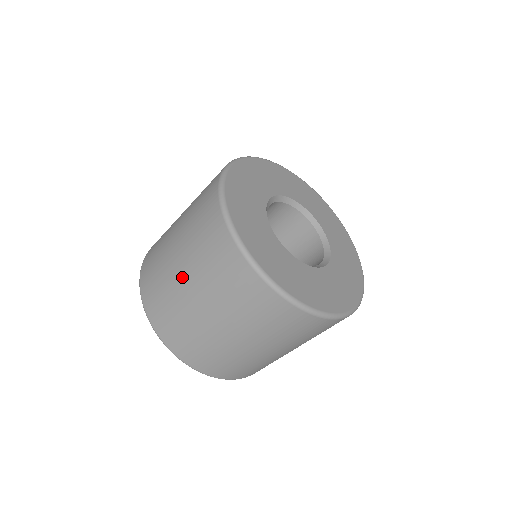
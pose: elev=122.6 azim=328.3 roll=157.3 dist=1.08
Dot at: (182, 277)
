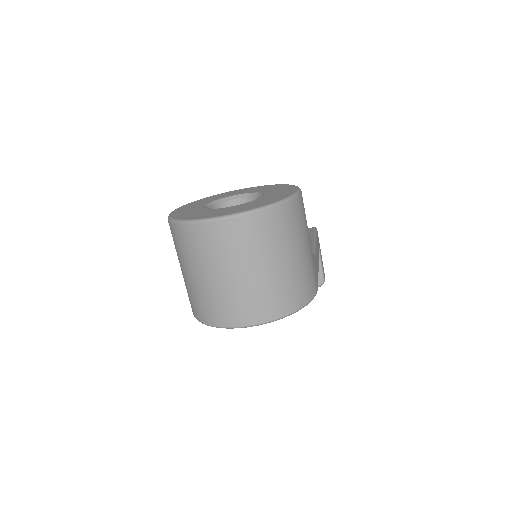
Dot at: (199, 278)
